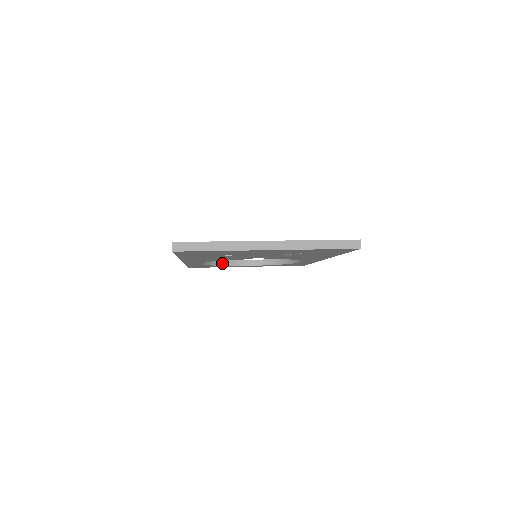
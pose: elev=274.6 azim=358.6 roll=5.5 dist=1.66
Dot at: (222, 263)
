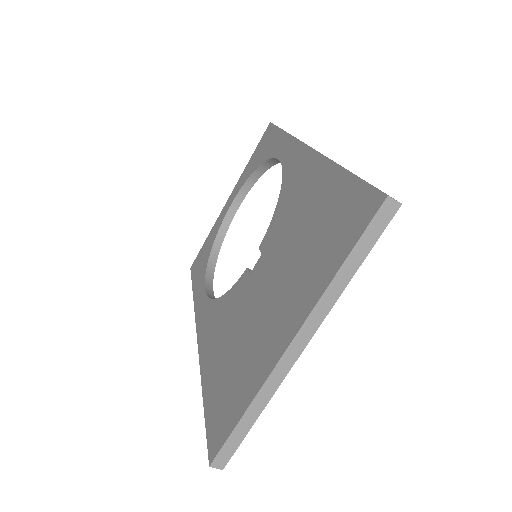
Dot at: (218, 243)
